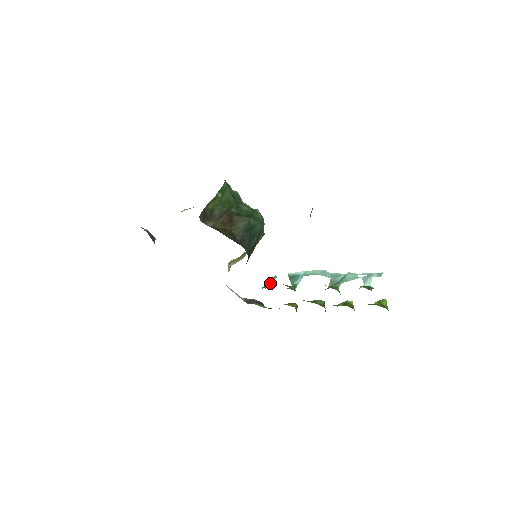
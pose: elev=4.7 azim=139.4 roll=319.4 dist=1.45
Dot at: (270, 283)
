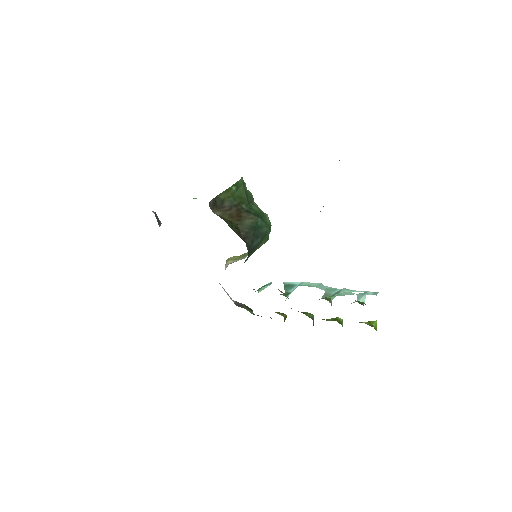
Dot at: (264, 288)
